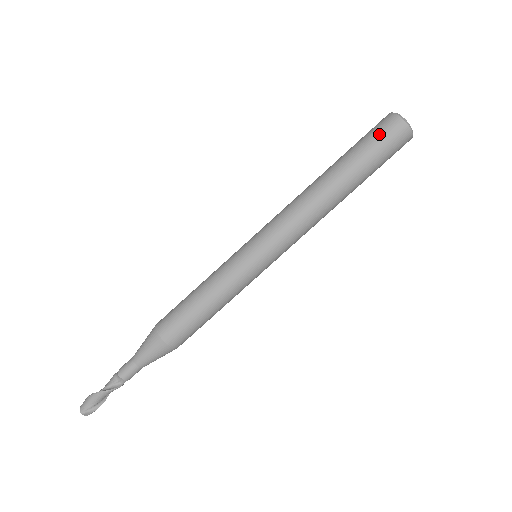
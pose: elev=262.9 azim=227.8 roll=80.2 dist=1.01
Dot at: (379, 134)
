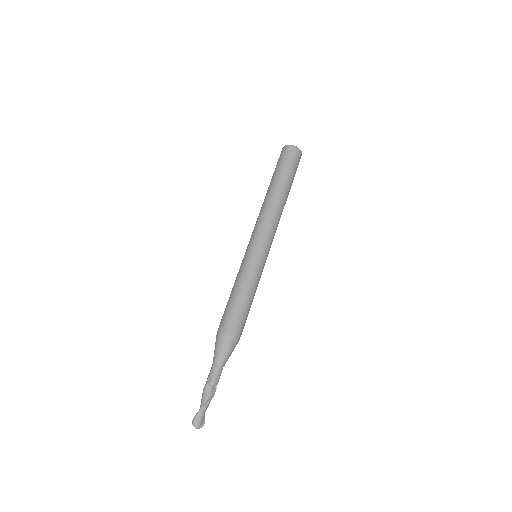
Dot at: (293, 160)
